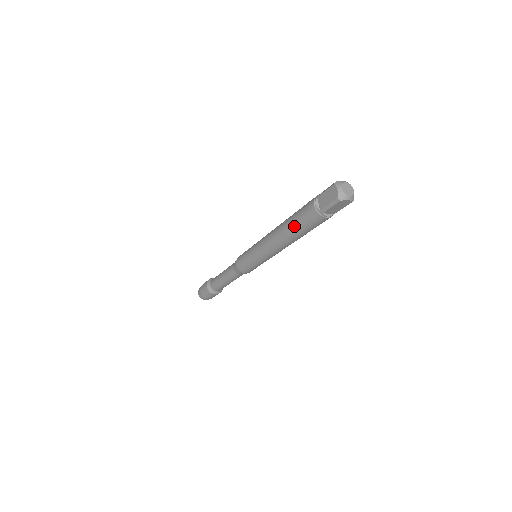
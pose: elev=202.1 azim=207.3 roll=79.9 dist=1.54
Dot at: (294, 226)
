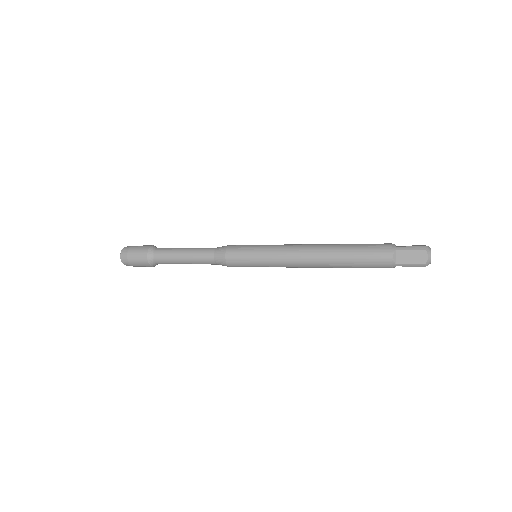
Dot at: (351, 262)
